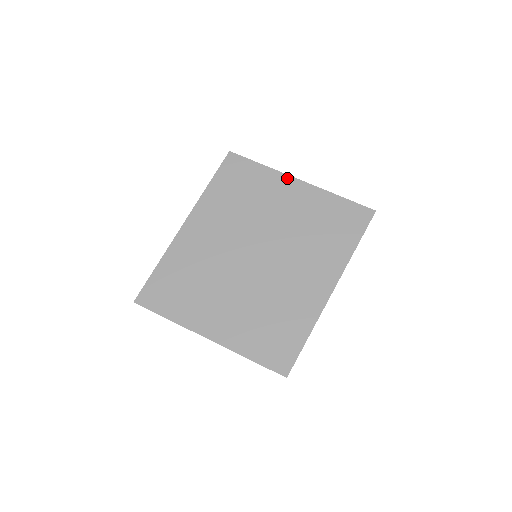
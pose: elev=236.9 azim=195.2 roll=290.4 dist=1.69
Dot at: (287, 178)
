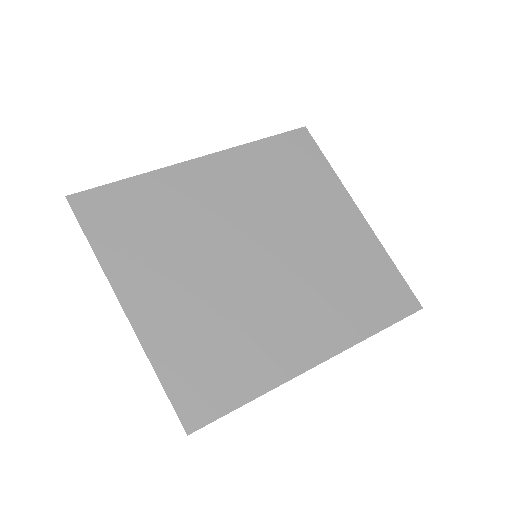
Dot at: (349, 200)
